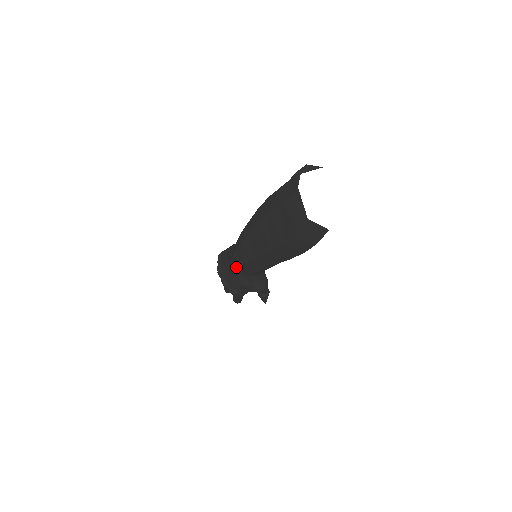
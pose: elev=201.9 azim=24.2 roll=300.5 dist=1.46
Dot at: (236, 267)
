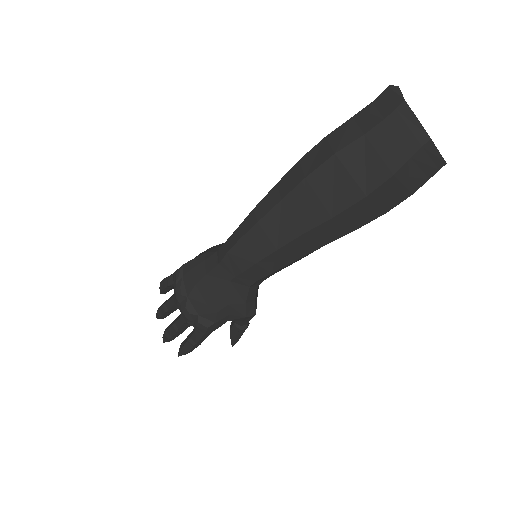
Dot at: (227, 274)
